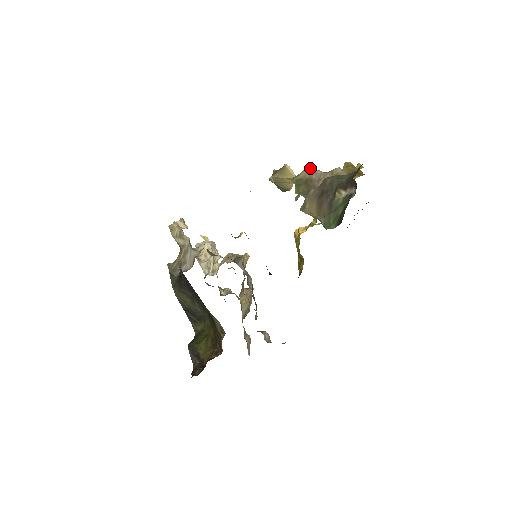
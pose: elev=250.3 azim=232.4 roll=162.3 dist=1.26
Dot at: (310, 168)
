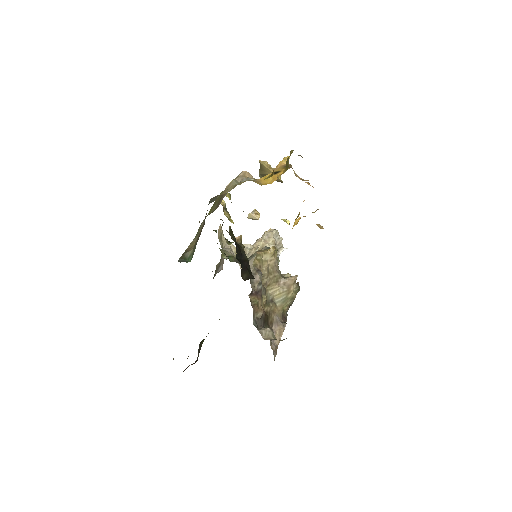
Dot at: (237, 177)
